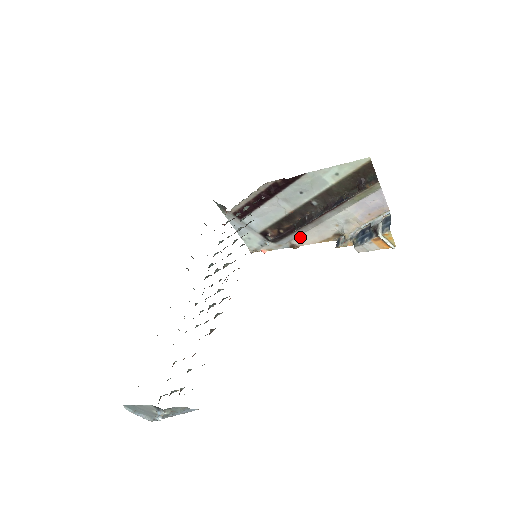
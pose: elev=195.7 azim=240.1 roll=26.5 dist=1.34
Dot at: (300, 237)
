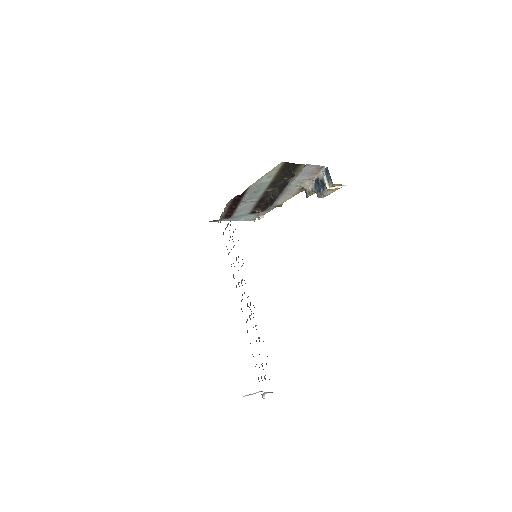
Dot at: (278, 201)
